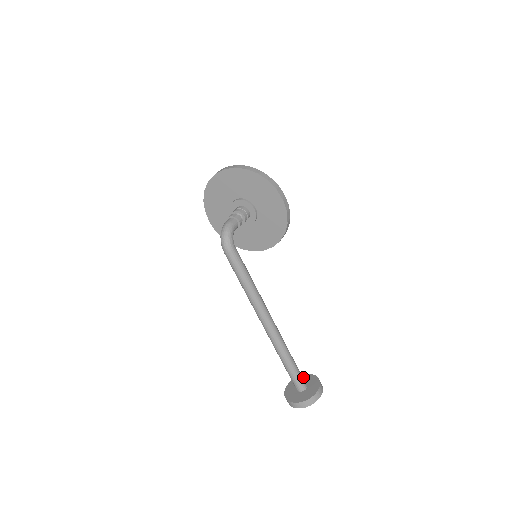
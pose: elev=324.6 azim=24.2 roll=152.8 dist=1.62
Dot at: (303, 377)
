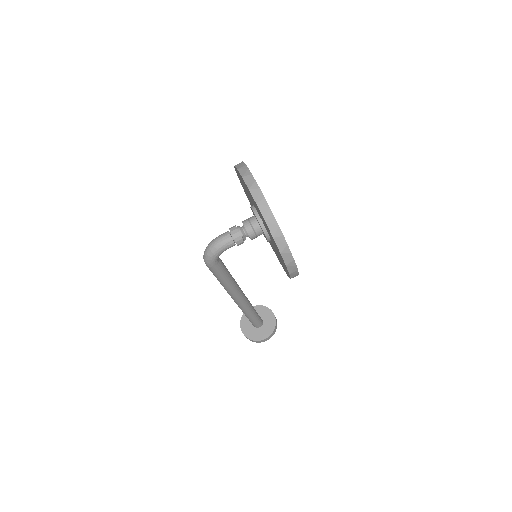
Dot at: (268, 313)
